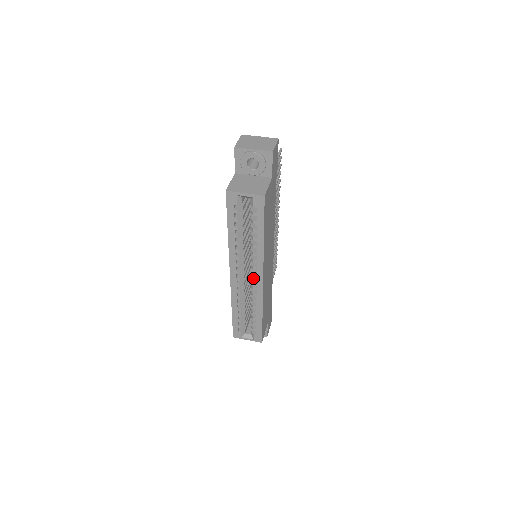
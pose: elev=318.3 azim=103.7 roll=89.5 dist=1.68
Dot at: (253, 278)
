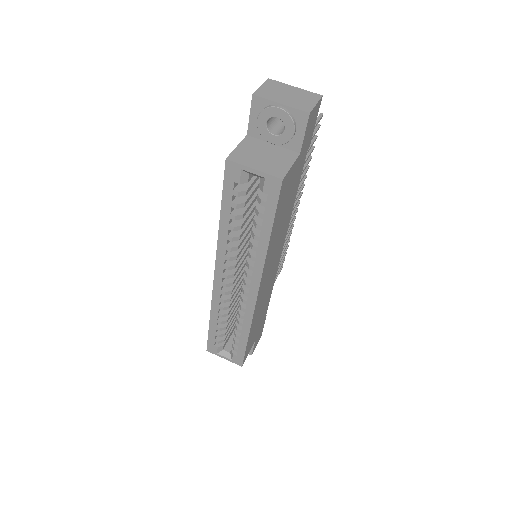
Dot at: (245, 288)
